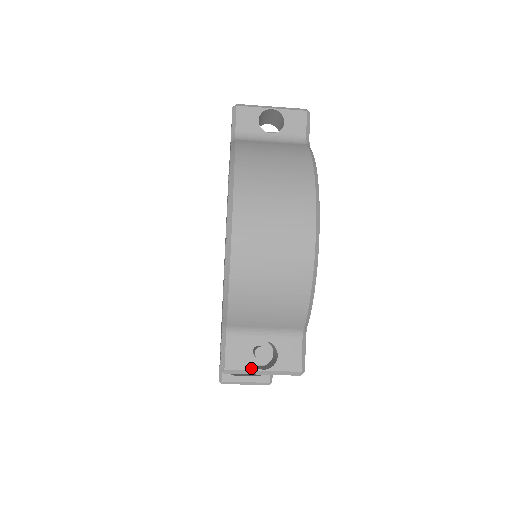
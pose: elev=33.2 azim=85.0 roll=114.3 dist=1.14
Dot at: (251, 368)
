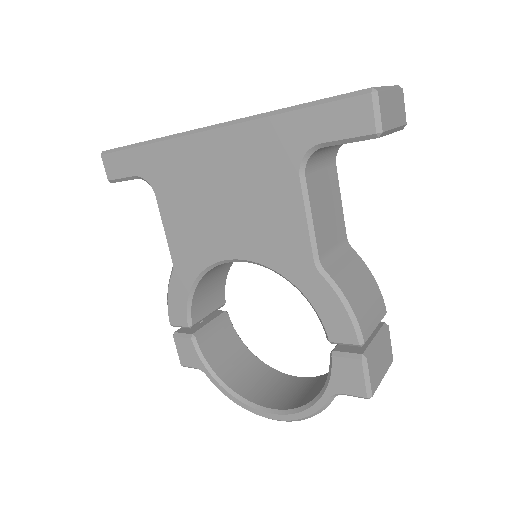
Dot at: occluded
